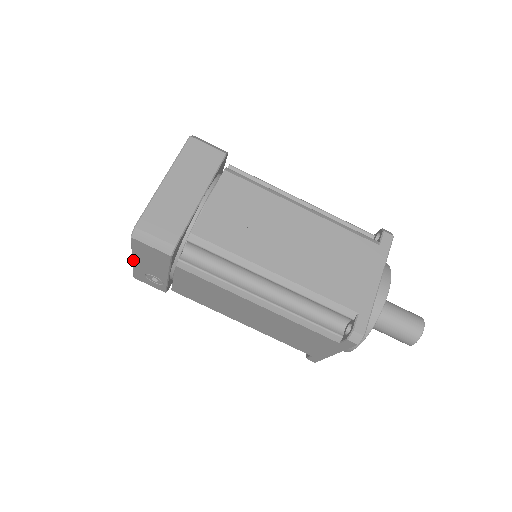
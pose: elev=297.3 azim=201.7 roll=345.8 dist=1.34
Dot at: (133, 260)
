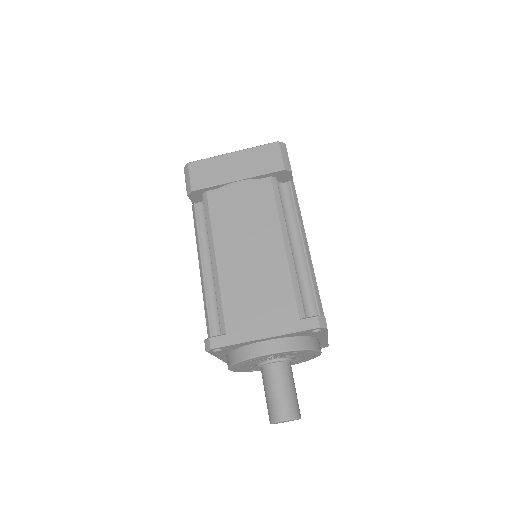
Dot at: occluded
